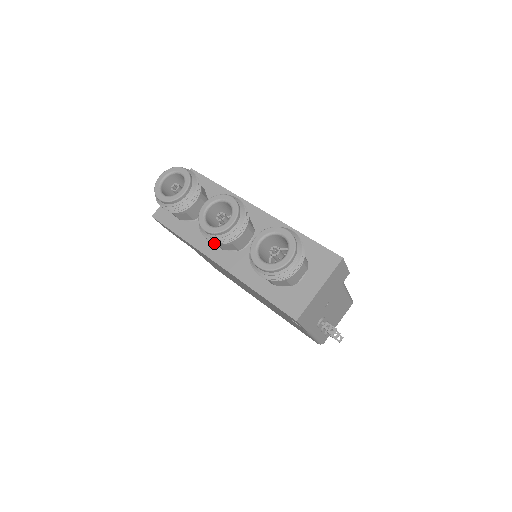
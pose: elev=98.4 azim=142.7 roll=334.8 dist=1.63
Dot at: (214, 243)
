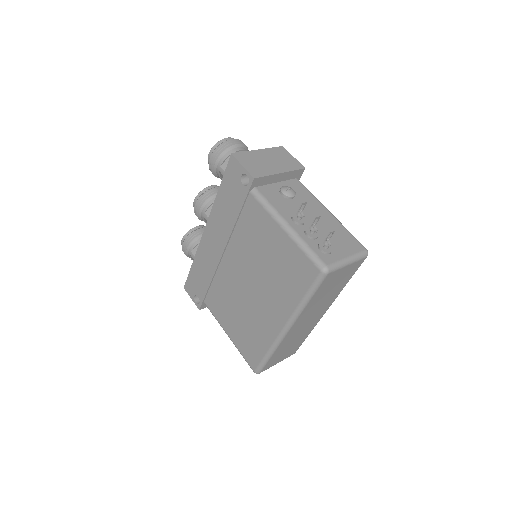
Dot at: occluded
